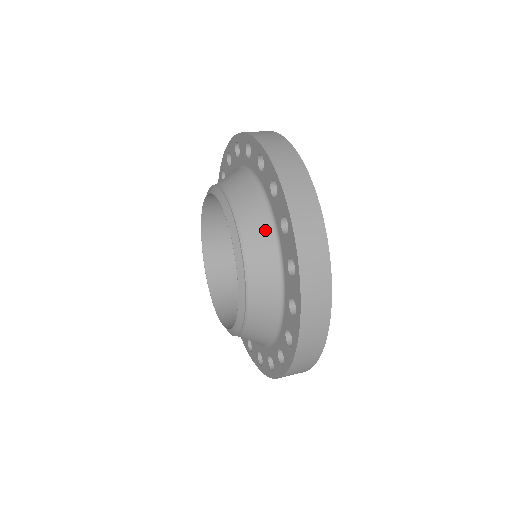
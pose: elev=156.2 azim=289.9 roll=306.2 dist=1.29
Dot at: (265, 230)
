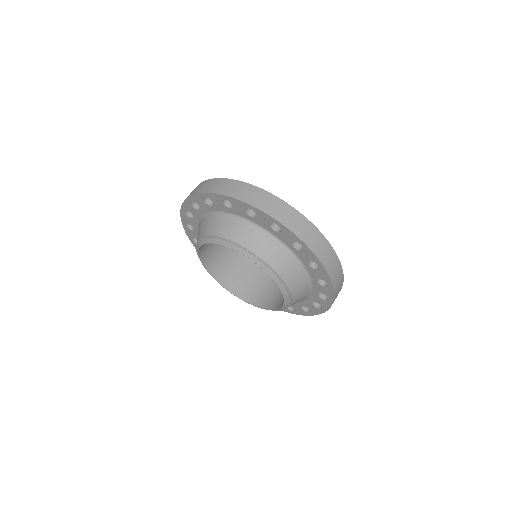
Dot at: (264, 238)
